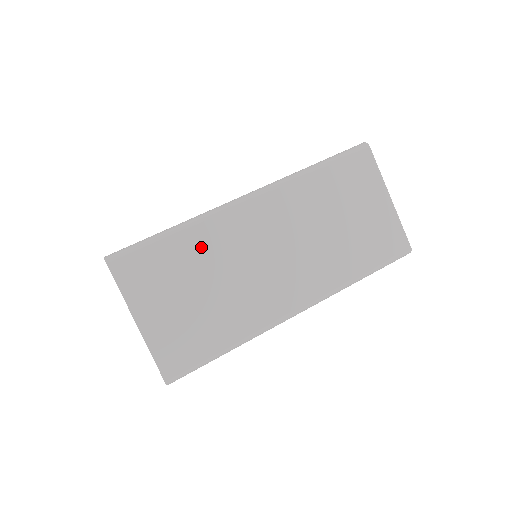
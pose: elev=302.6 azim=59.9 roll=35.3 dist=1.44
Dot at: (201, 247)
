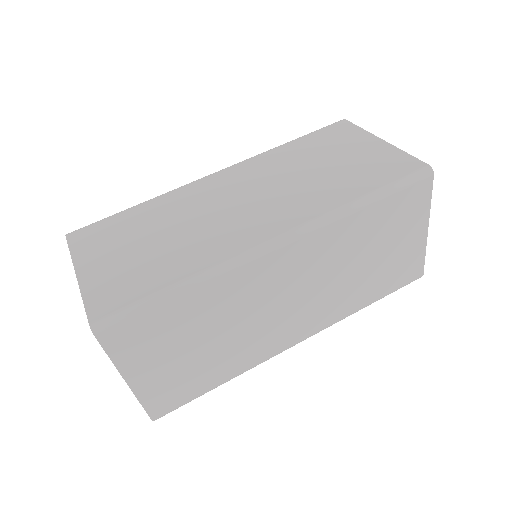
Dot at: (161, 210)
